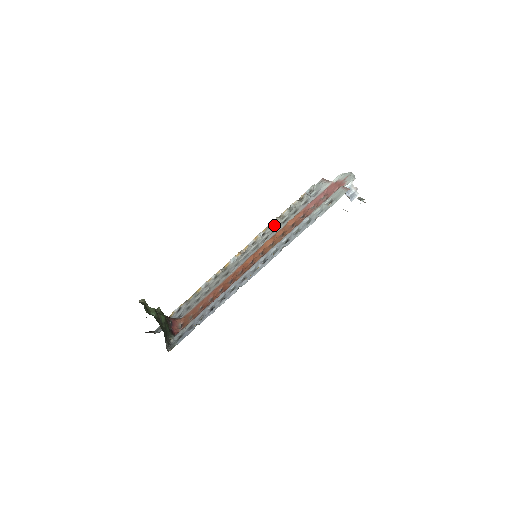
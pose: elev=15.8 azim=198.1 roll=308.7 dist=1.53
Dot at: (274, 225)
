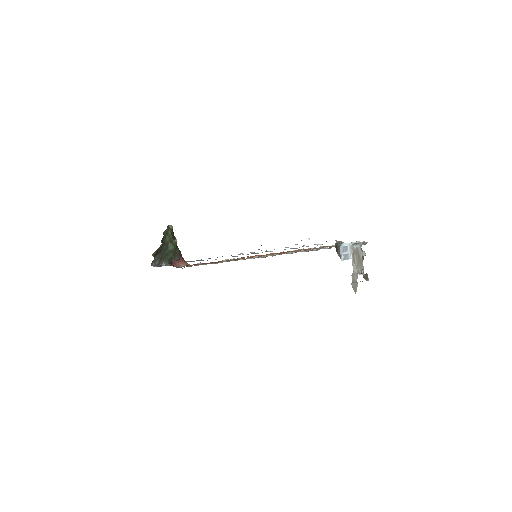
Dot at: (296, 252)
